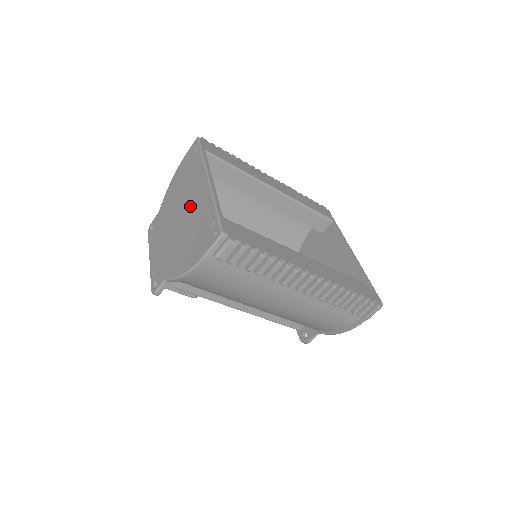
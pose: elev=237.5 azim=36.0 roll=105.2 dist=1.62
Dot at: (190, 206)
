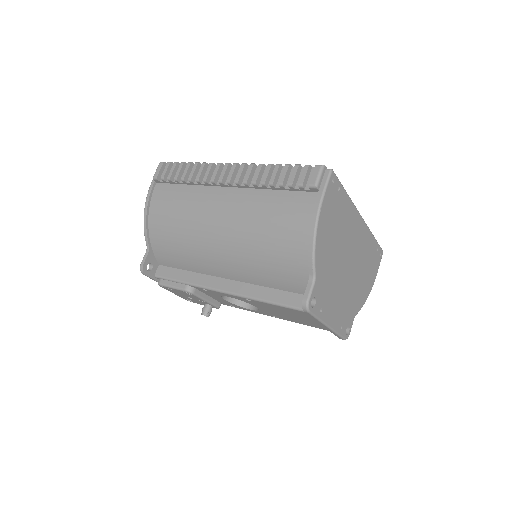
Dot at: occluded
